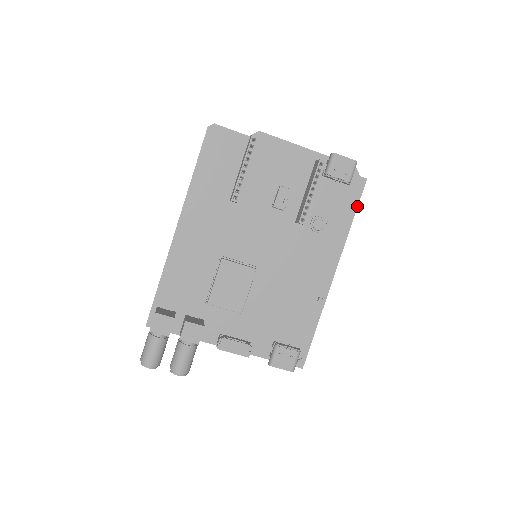
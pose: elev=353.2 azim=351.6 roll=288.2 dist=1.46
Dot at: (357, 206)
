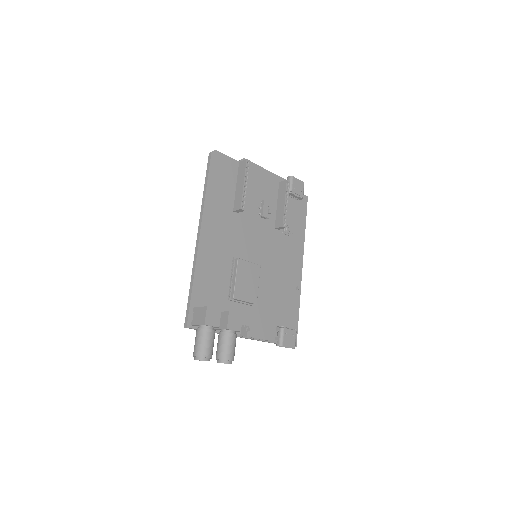
Dot at: occluded
